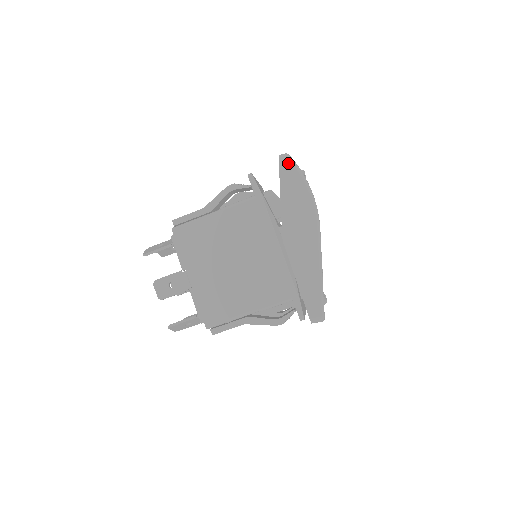
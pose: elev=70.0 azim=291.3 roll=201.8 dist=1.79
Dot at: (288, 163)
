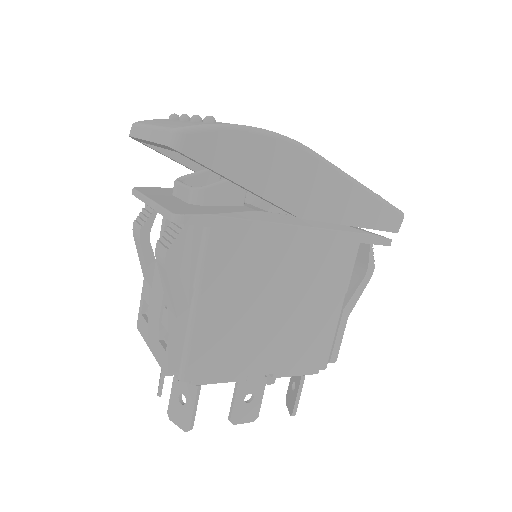
Dot at: (196, 140)
